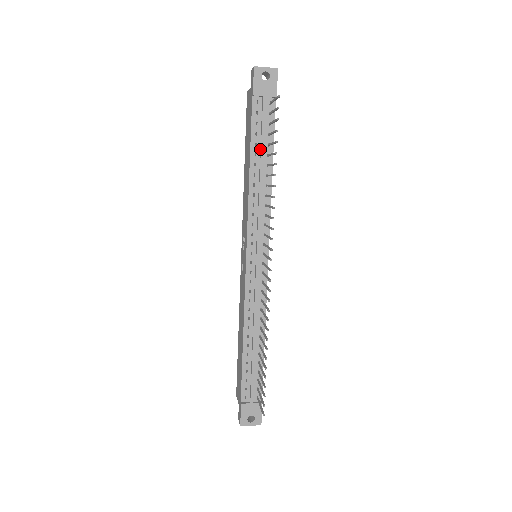
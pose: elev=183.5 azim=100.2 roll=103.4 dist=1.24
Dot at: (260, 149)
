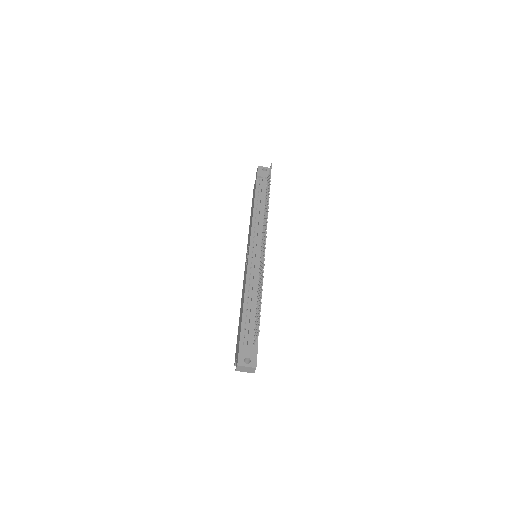
Dot at: (260, 198)
